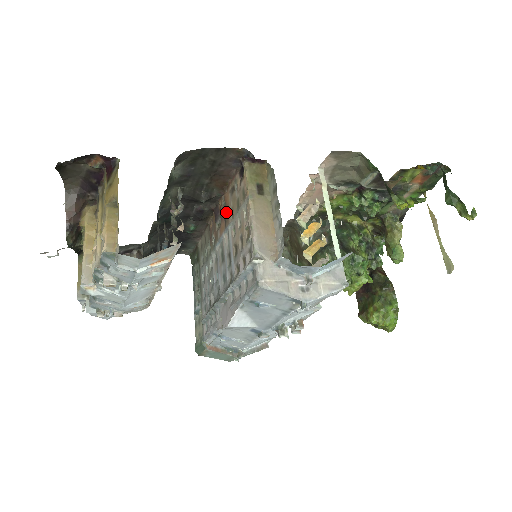
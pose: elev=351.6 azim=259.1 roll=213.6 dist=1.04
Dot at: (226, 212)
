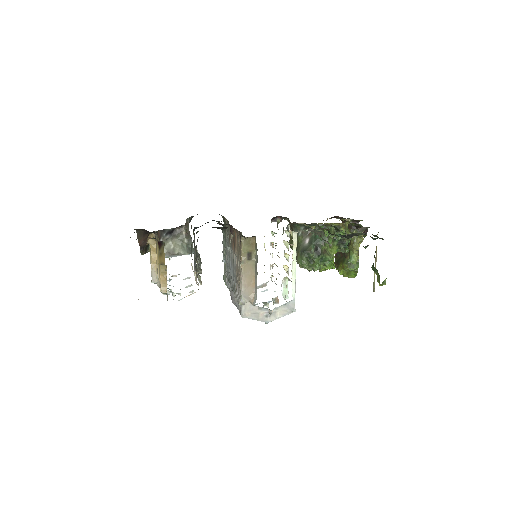
Dot at: (234, 243)
